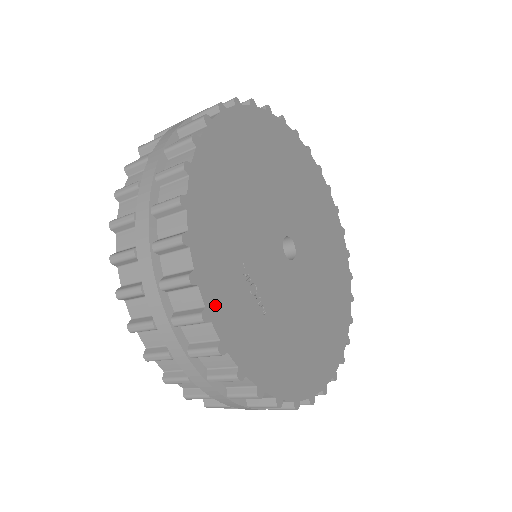
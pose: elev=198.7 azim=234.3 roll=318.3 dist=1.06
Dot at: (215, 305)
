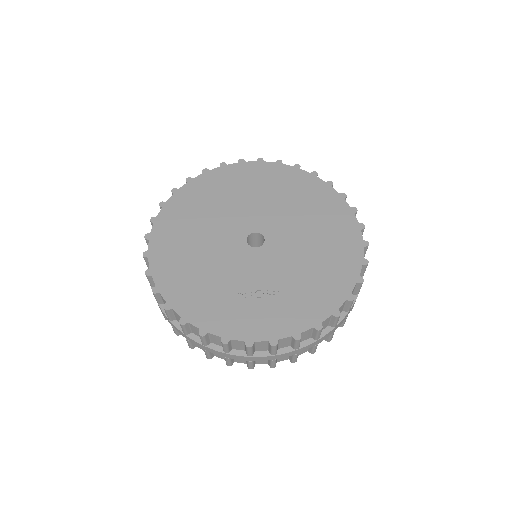
Dot at: (248, 333)
